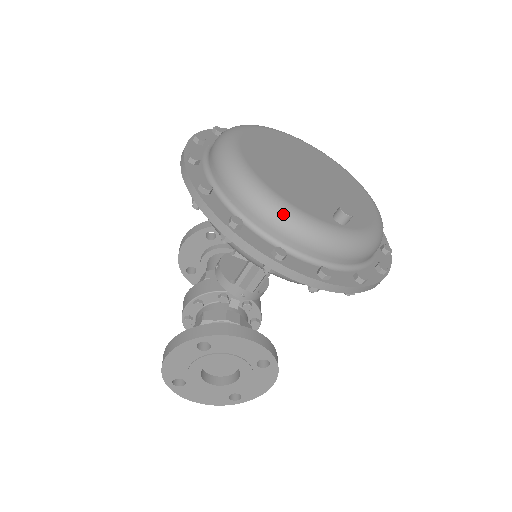
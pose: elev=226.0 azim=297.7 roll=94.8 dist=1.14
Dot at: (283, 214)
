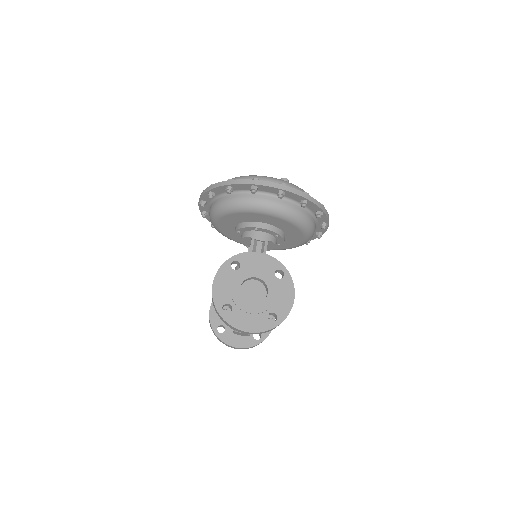
Dot at: (252, 176)
